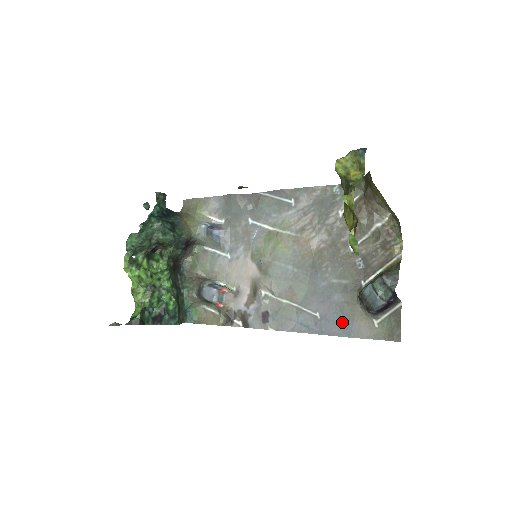
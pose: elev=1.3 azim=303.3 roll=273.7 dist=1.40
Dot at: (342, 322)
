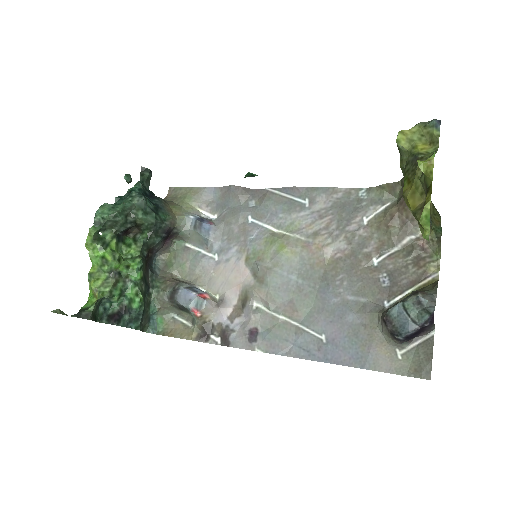
Dot at: (355, 349)
